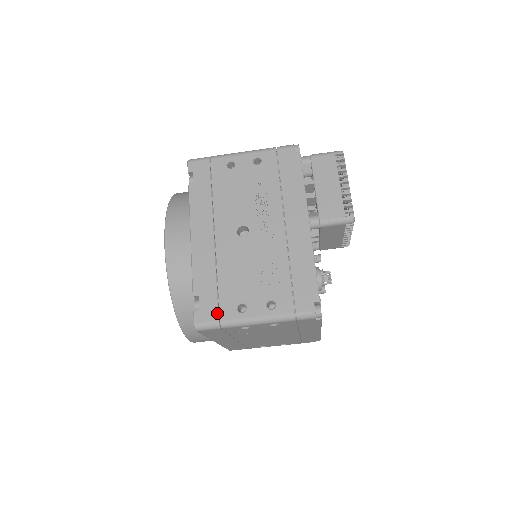
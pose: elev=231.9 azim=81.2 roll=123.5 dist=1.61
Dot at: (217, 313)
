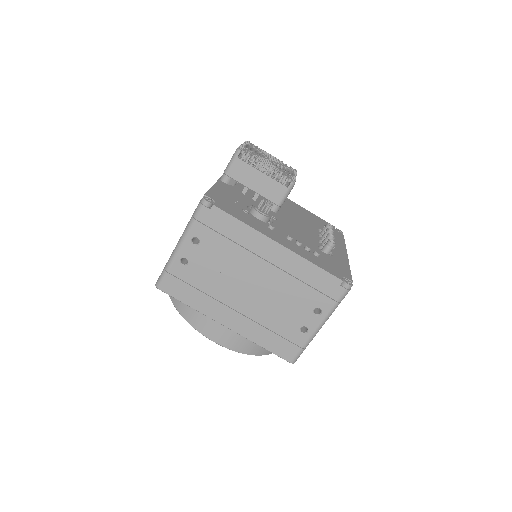
Dot at: occluded
